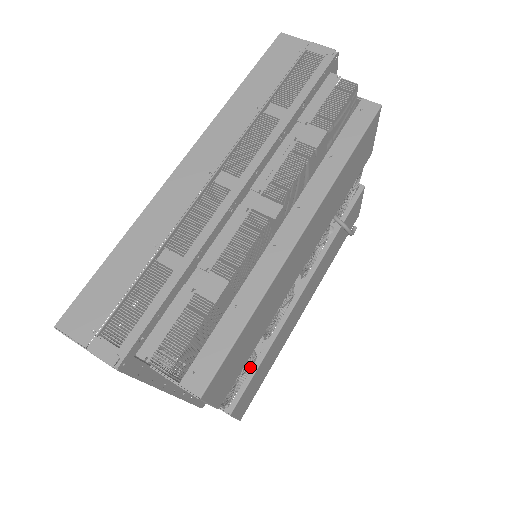
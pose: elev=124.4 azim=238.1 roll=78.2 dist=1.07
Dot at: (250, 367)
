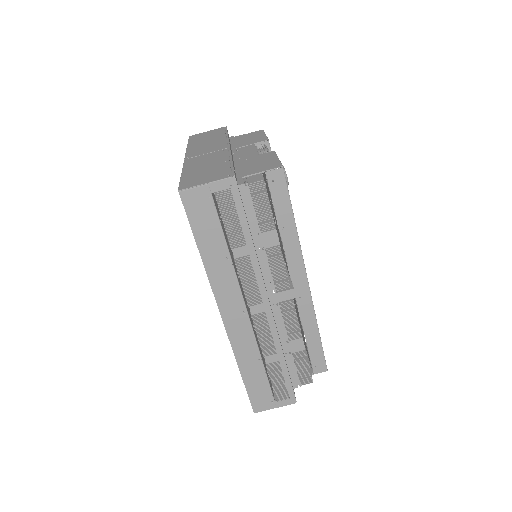
Dot at: occluded
